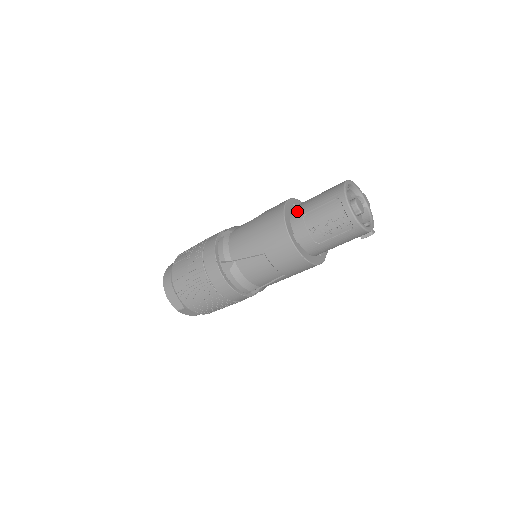
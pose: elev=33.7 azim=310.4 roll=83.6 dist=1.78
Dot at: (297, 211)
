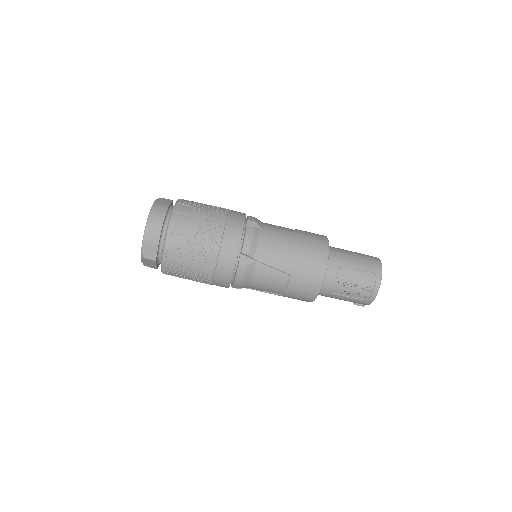
Dot at: (335, 257)
